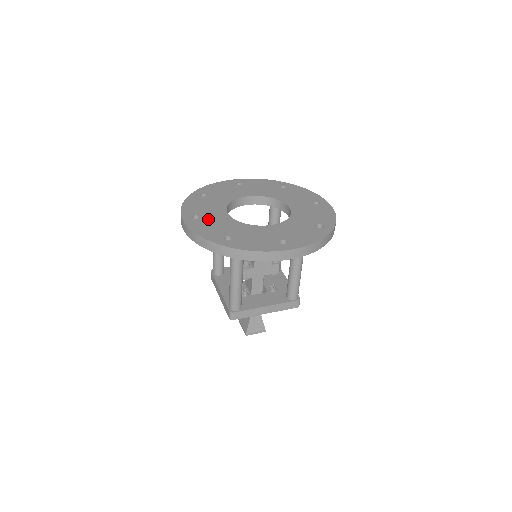
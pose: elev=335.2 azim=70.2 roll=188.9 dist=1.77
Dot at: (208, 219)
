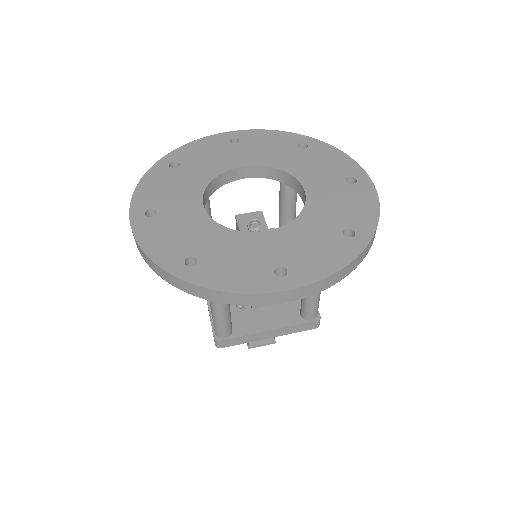
Dot at: (169, 217)
